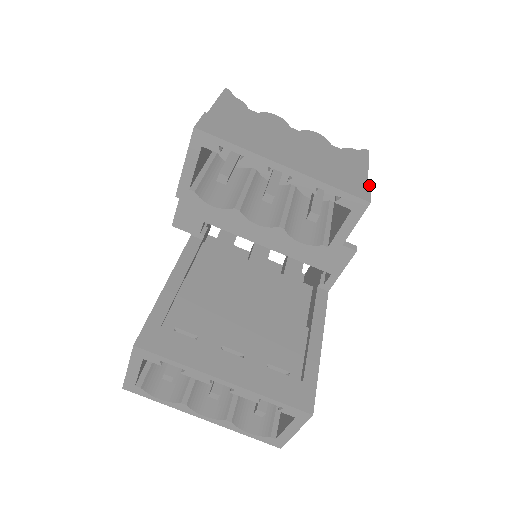
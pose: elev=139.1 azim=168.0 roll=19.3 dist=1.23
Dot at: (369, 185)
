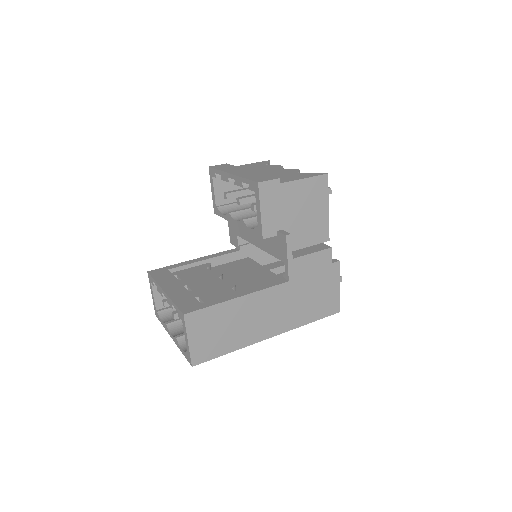
Dot at: (276, 178)
